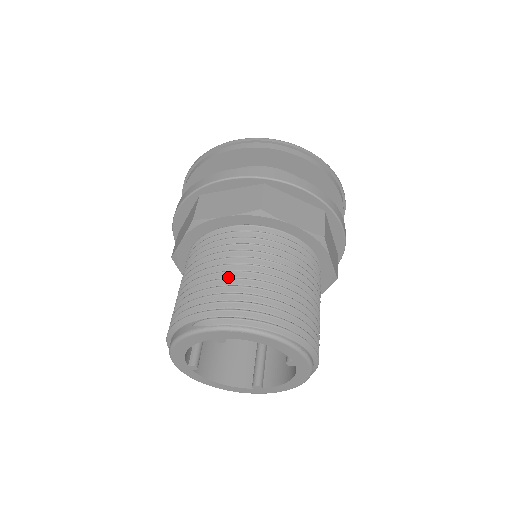
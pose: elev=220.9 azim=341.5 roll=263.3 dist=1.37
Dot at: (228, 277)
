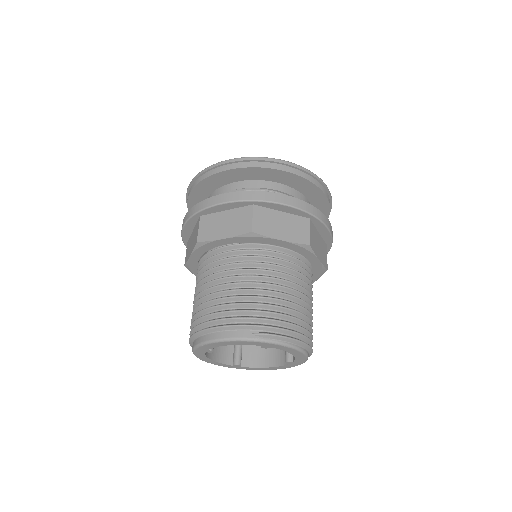
Dot at: (279, 296)
